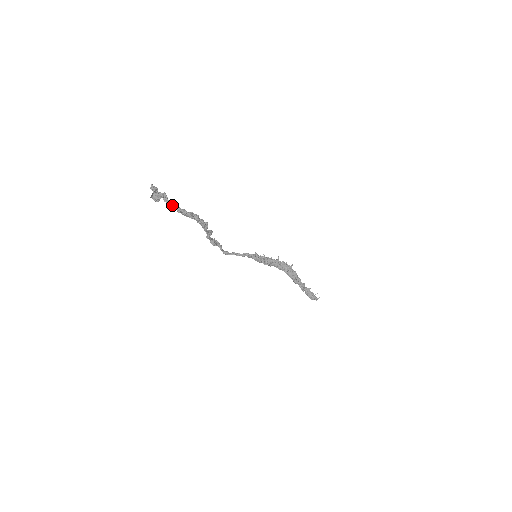
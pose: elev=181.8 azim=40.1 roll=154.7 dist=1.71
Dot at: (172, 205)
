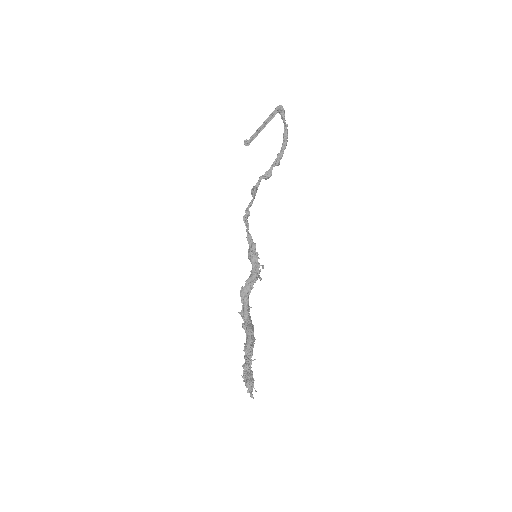
Dot at: occluded
